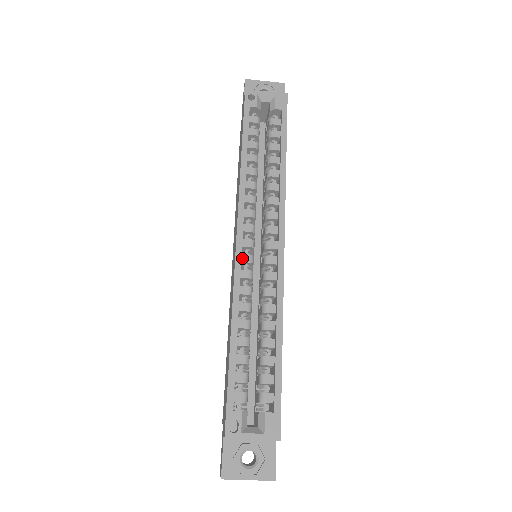
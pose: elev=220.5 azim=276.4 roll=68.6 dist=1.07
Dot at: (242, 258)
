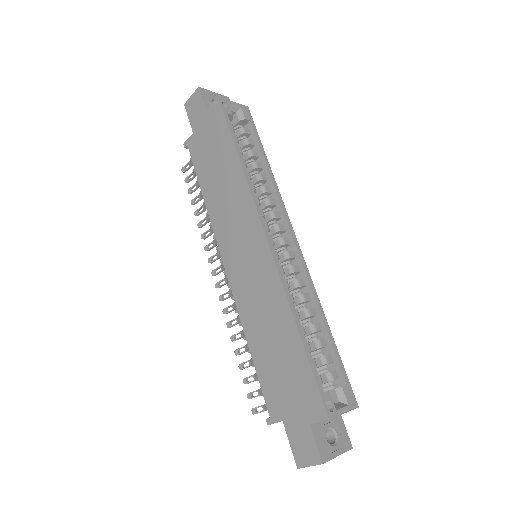
Dot at: occluded
